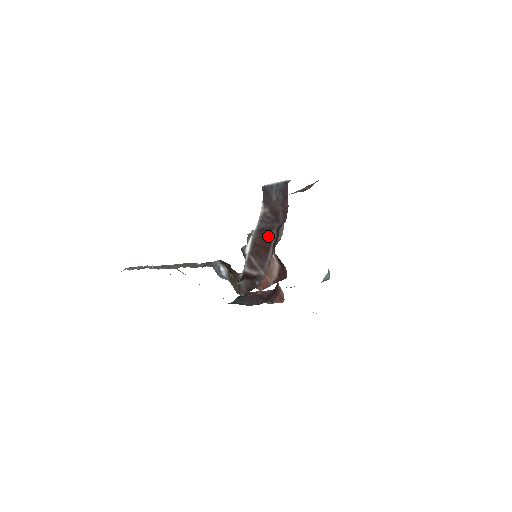
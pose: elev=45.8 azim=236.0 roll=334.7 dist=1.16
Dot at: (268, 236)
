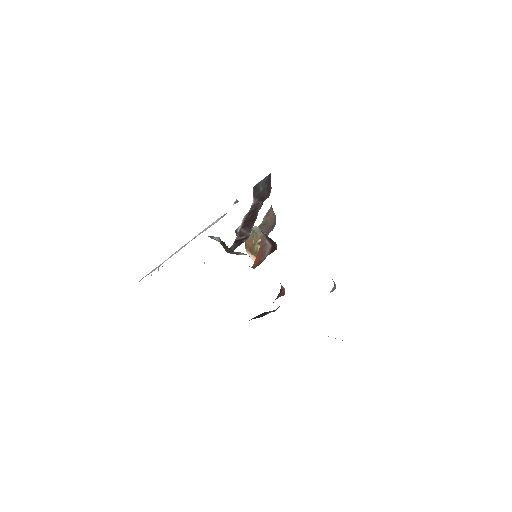
Dot at: (255, 212)
